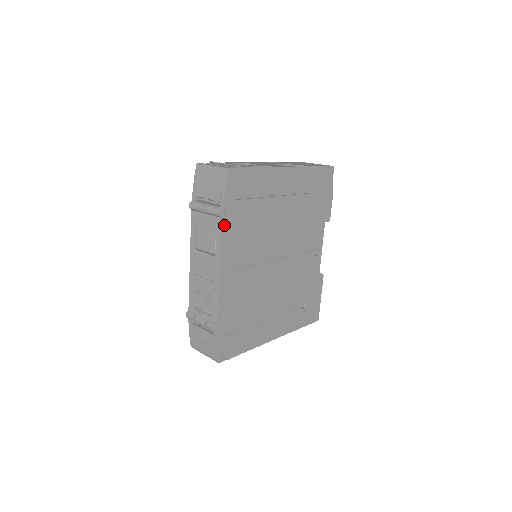
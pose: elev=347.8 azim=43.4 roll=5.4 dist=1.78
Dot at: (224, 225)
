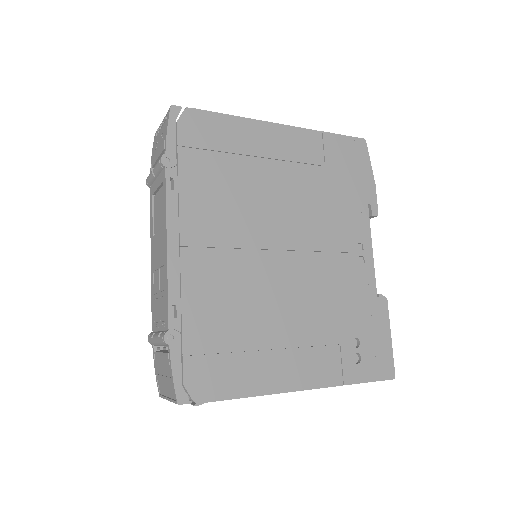
Dot at: (172, 180)
